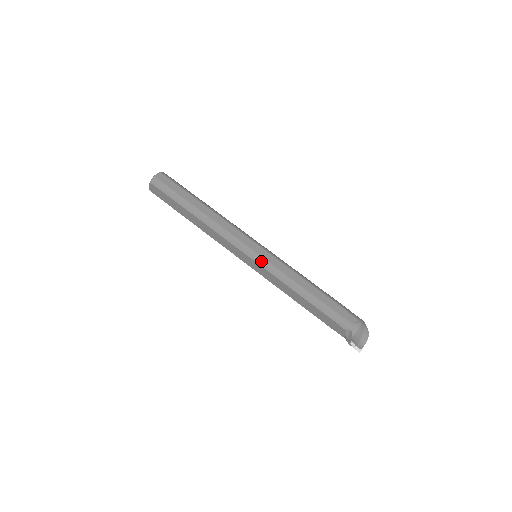
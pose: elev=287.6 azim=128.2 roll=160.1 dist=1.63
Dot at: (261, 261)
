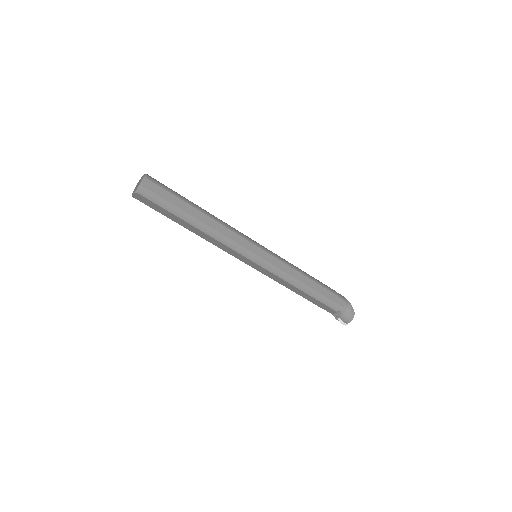
Dot at: (266, 265)
